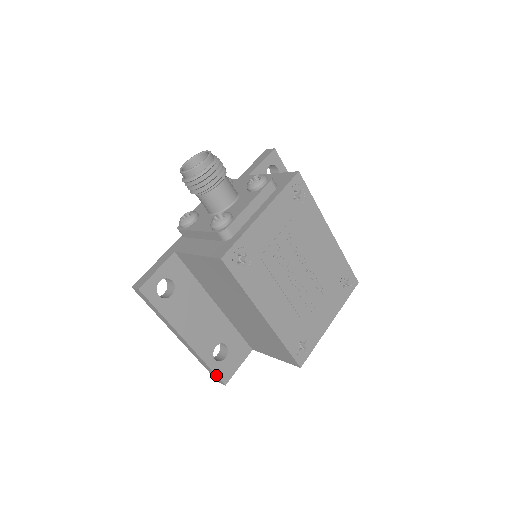
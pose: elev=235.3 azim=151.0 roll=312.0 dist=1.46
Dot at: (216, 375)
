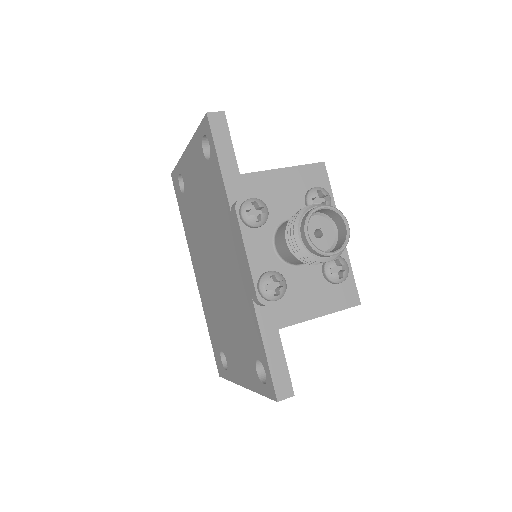
Dot at: occluded
